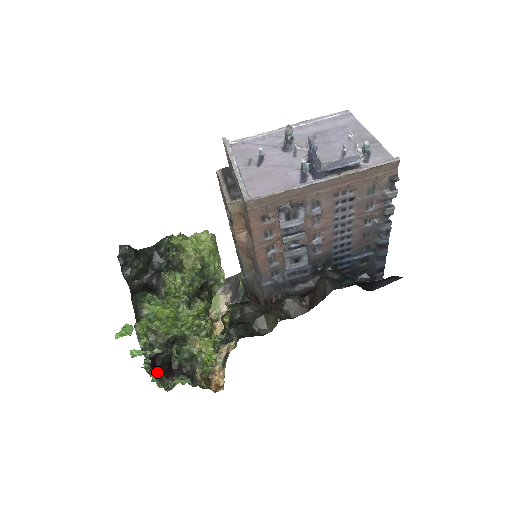
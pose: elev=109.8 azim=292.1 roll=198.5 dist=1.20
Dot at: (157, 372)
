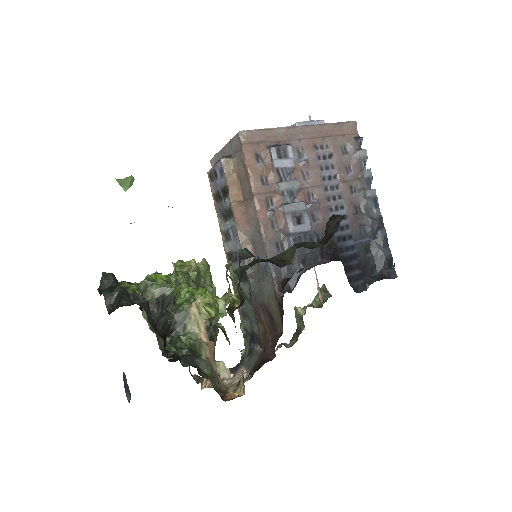
Dot at: (150, 318)
